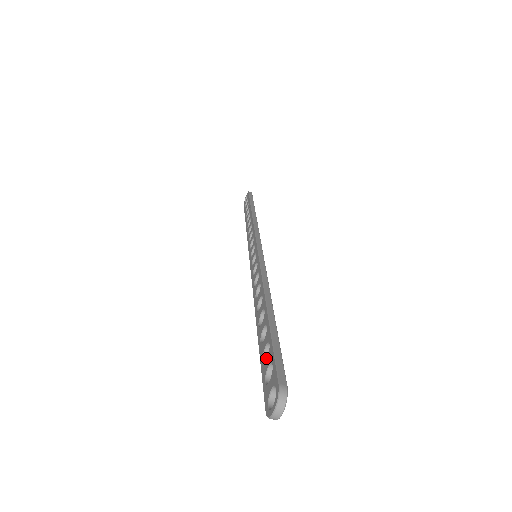
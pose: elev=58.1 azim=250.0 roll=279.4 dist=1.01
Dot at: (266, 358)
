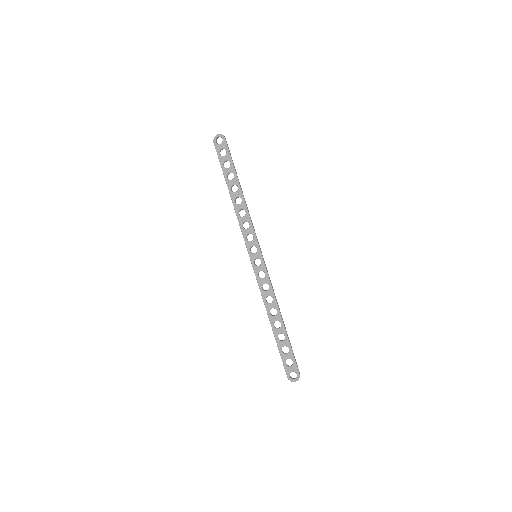
Dot at: occluded
